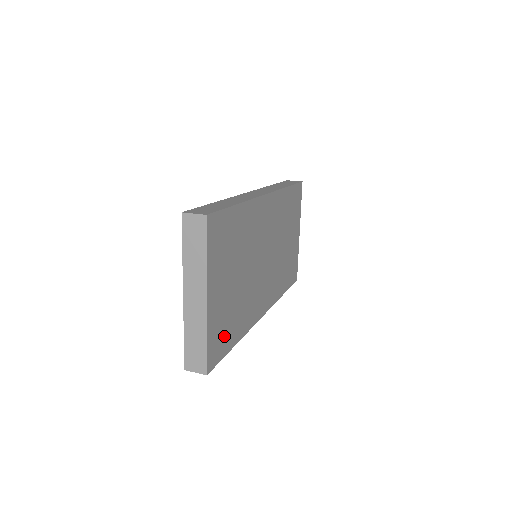
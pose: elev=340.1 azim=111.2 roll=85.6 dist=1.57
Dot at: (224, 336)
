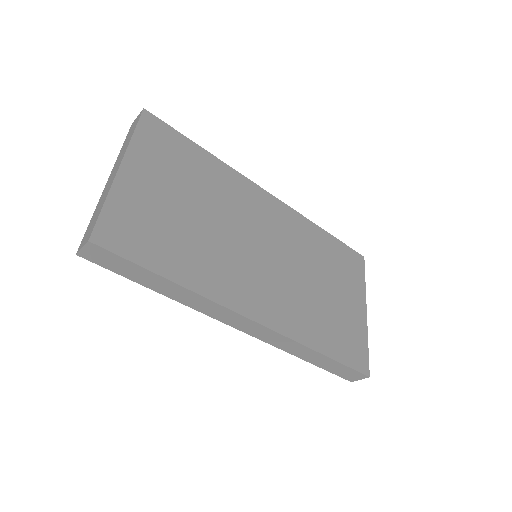
Dot at: (145, 240)
